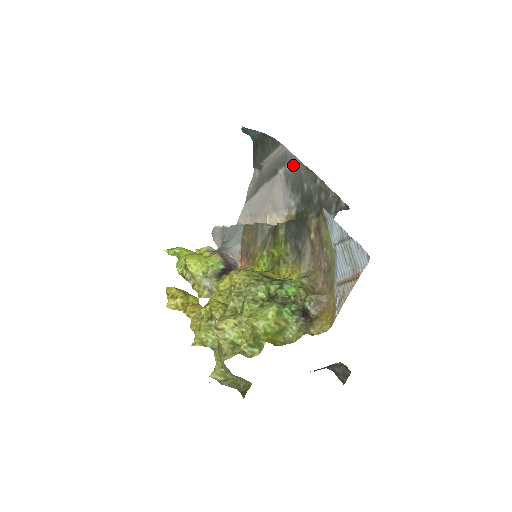
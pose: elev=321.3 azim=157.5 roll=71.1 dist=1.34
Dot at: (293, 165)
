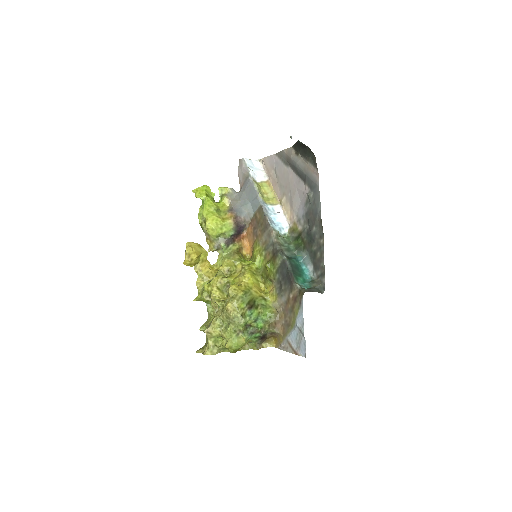
Dot at: (315, 202)
